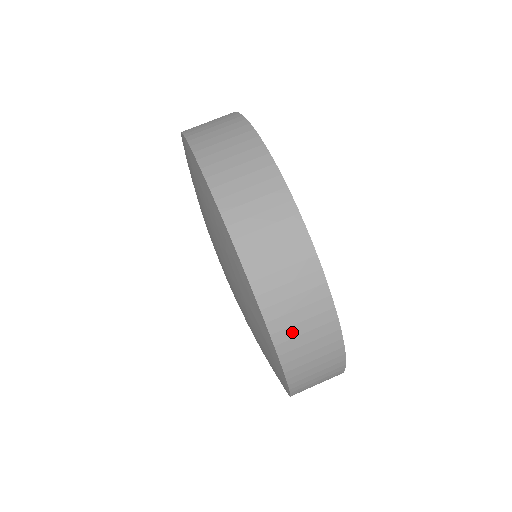
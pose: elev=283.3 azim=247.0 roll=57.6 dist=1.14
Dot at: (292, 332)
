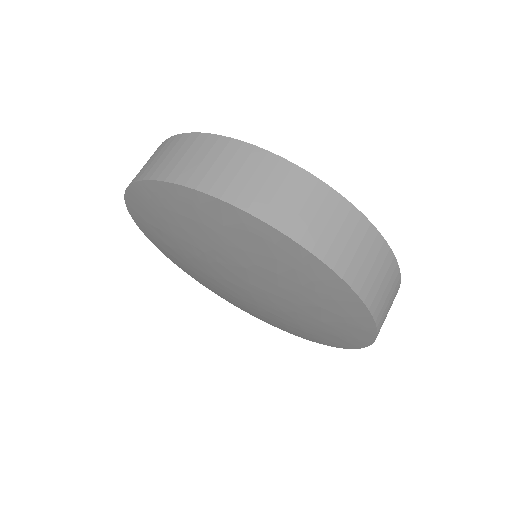
Dot at: (251, 191)
